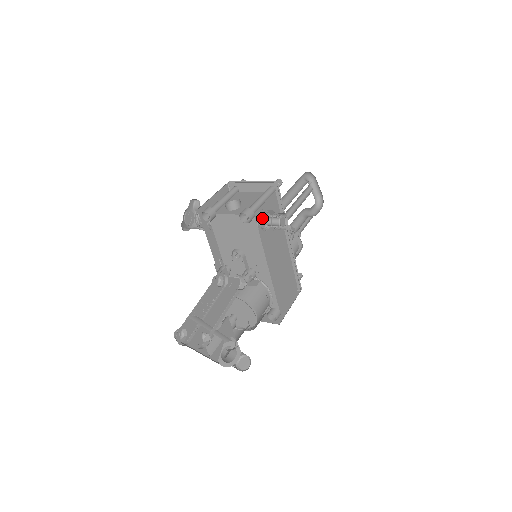
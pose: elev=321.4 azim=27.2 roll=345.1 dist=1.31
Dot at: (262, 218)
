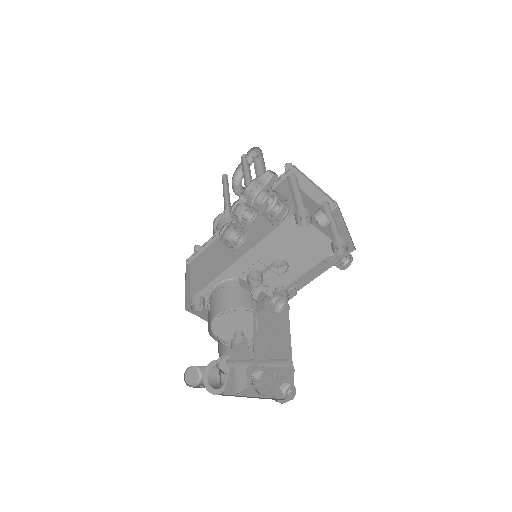
Dot at: occluded
